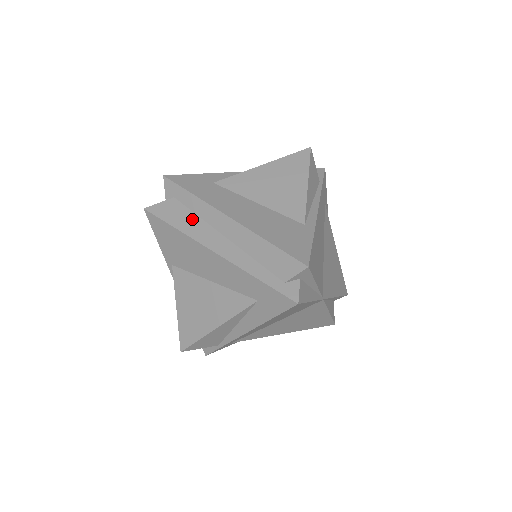
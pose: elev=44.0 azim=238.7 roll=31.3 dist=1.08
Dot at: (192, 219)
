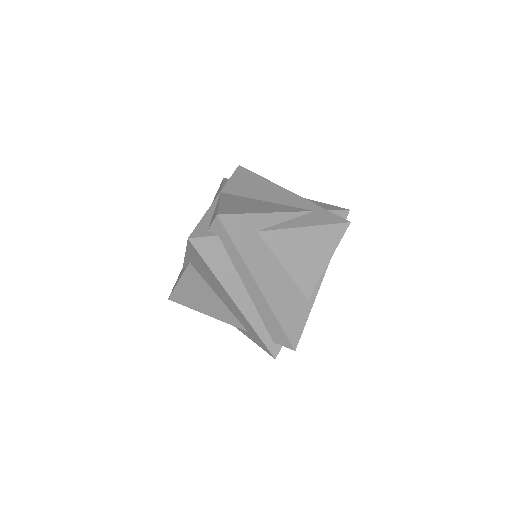
Dot at: (227, 266)
